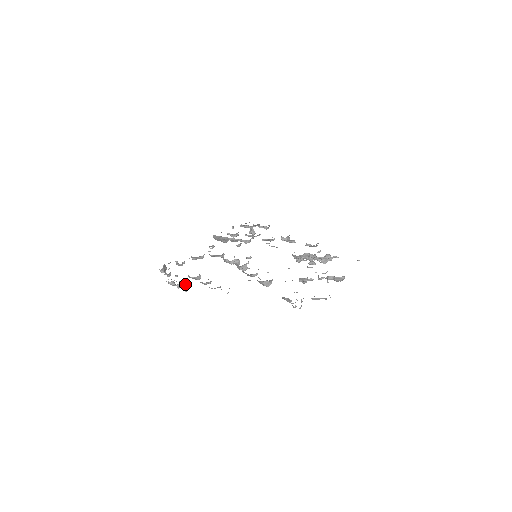
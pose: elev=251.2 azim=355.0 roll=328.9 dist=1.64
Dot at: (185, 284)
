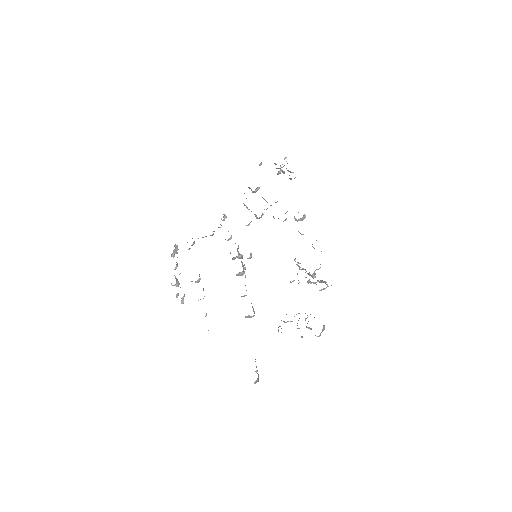
Dot at: occluded
